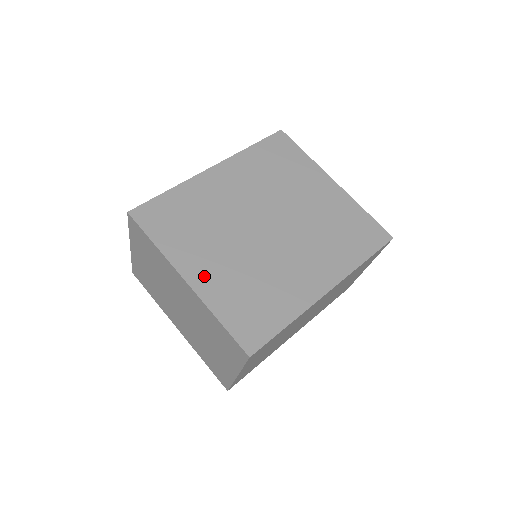
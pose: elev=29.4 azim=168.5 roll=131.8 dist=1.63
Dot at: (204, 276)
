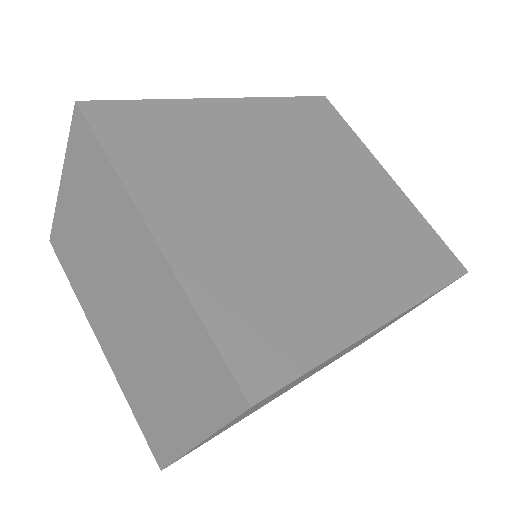
Dot at: (188, 238)
